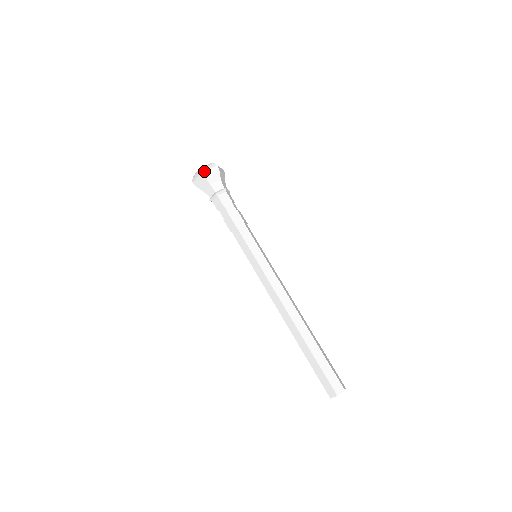
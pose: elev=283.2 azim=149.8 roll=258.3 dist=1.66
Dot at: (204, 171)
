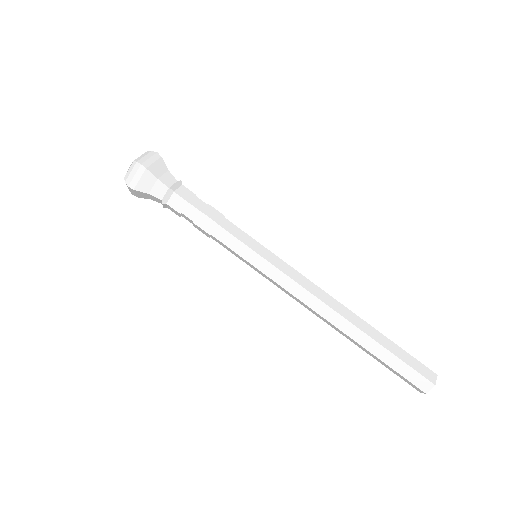
Dot at: (130, 183)
